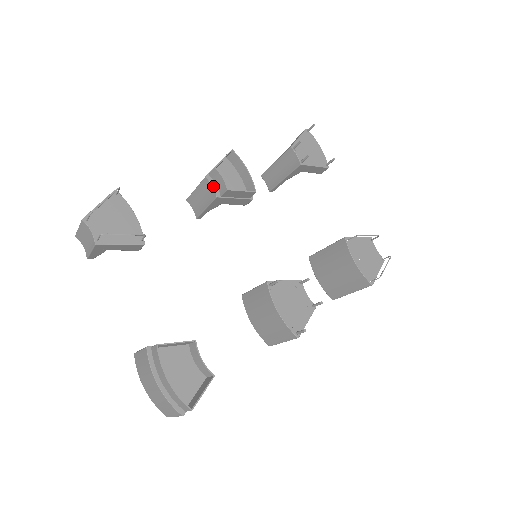
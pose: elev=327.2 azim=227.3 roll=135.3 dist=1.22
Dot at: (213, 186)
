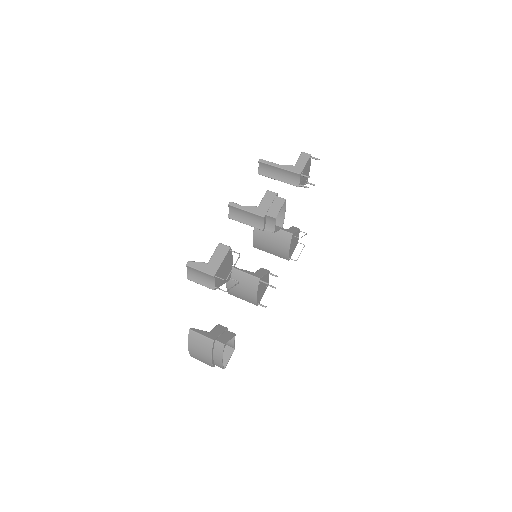
Dot at: (264, 223)
